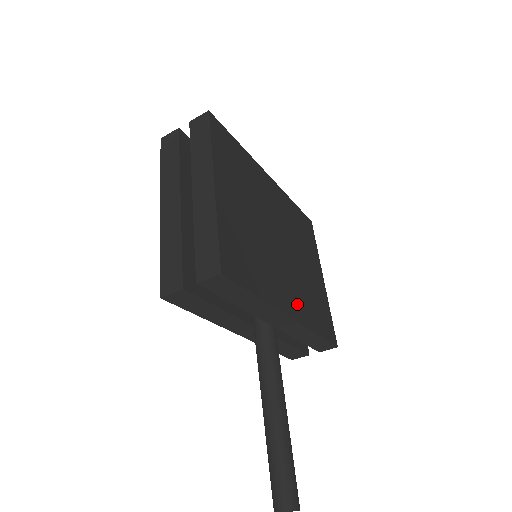
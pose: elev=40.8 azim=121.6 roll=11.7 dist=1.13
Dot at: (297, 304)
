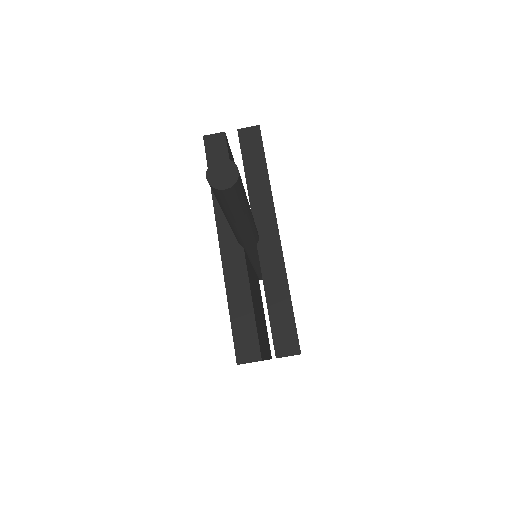
Dot at: occluded
